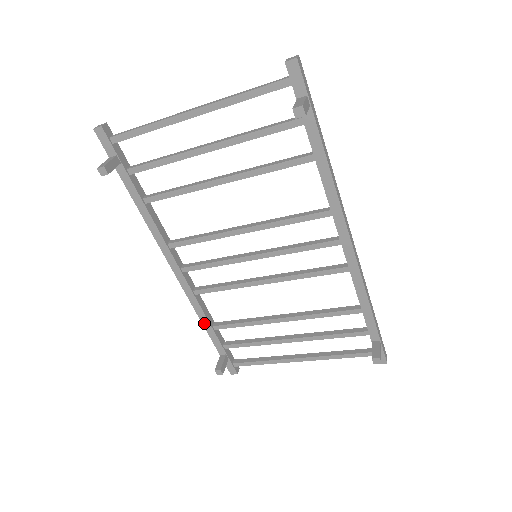
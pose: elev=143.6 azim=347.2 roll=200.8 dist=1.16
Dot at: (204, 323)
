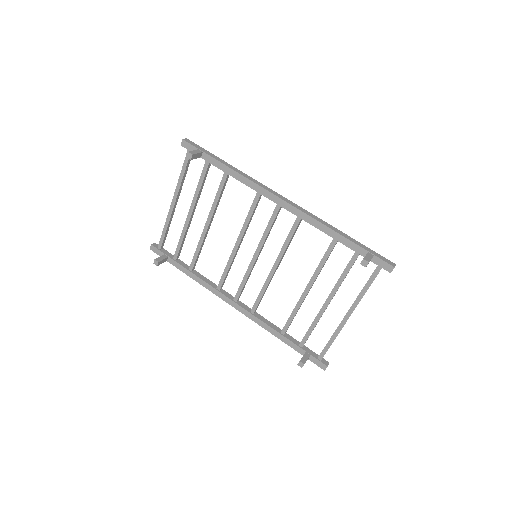
Dot at: (274, 334)
